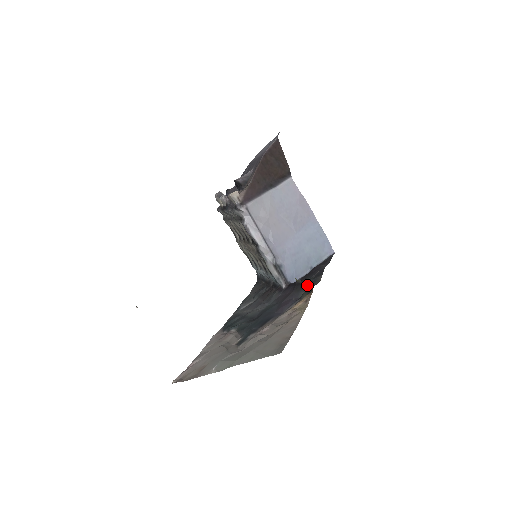
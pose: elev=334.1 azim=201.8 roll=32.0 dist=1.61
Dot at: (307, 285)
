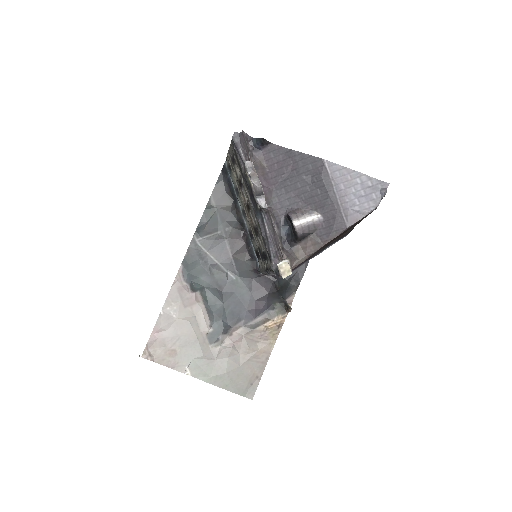
Dot at: (285, 301)
